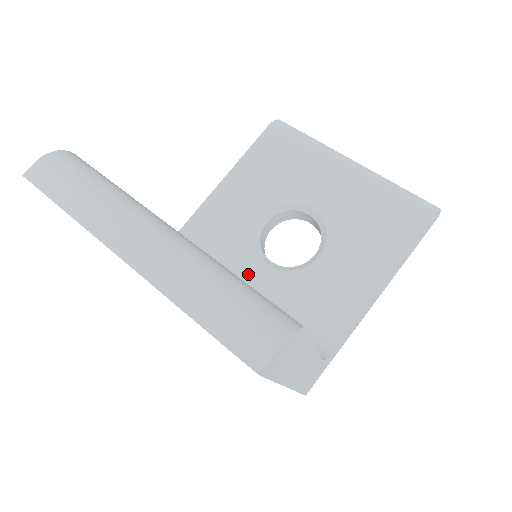
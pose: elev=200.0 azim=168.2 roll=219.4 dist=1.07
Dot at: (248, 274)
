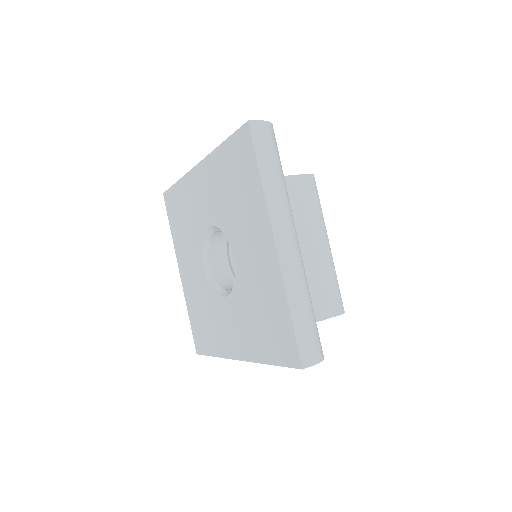
Dot at: (231, 255)
